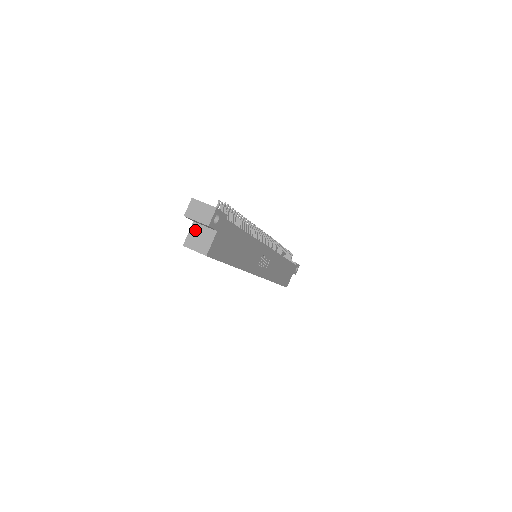
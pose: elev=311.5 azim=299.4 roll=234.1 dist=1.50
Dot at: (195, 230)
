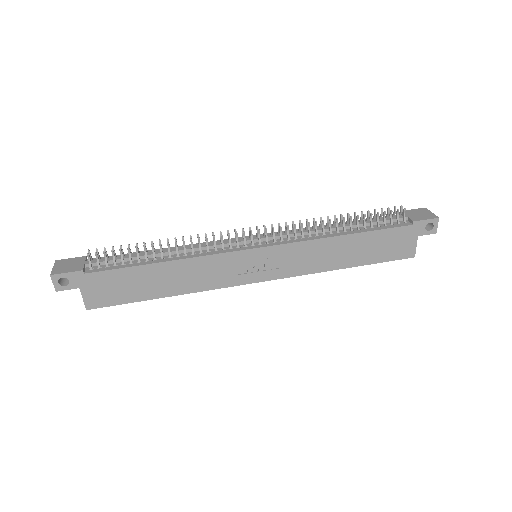
Dot at: occluded
